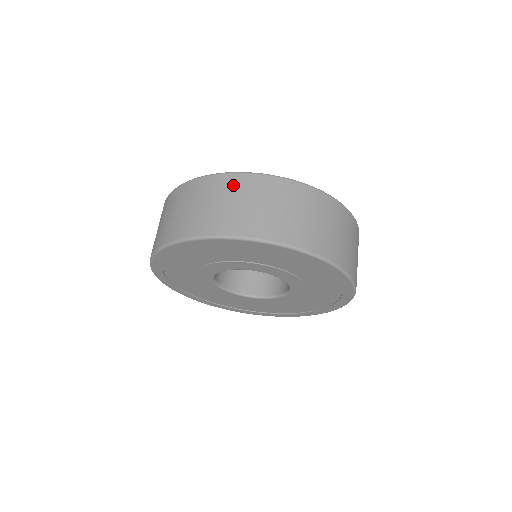
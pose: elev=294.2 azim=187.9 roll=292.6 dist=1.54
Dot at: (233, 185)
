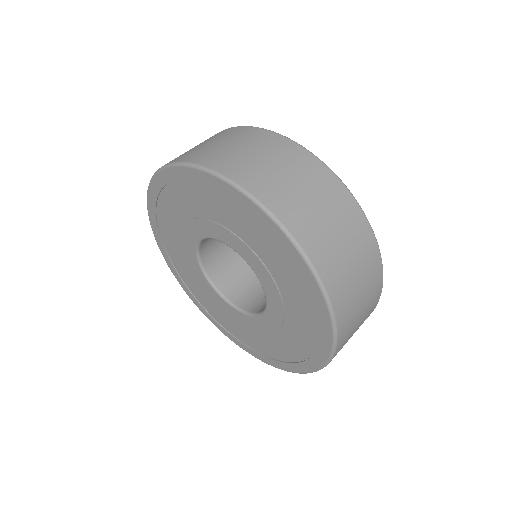
Dot at: occluded
